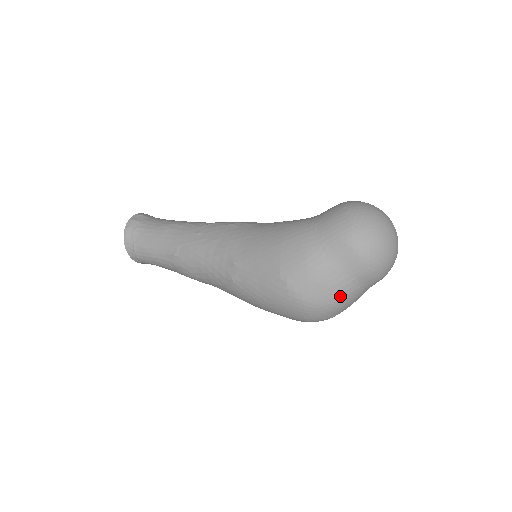
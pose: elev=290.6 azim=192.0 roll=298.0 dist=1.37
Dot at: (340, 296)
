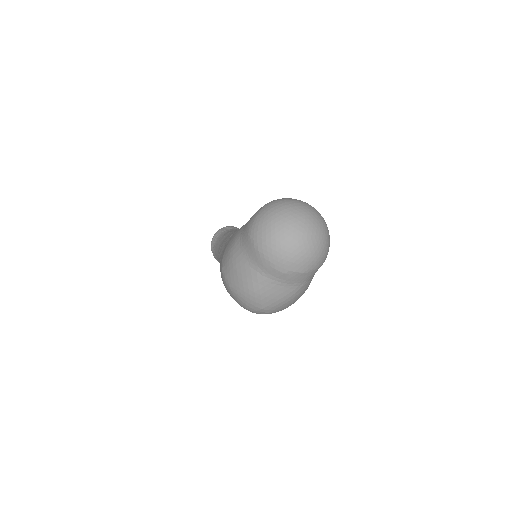
Dot at: (251, 284)
